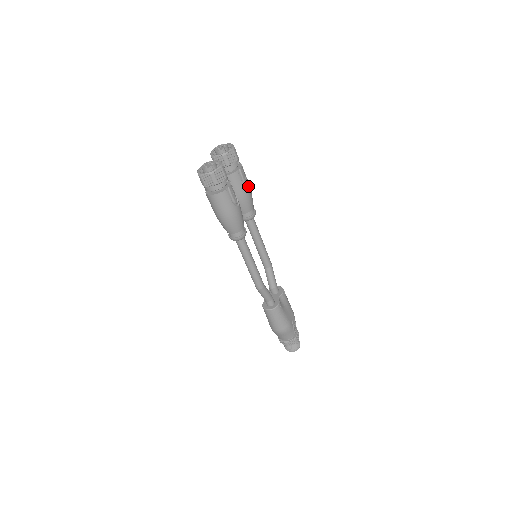
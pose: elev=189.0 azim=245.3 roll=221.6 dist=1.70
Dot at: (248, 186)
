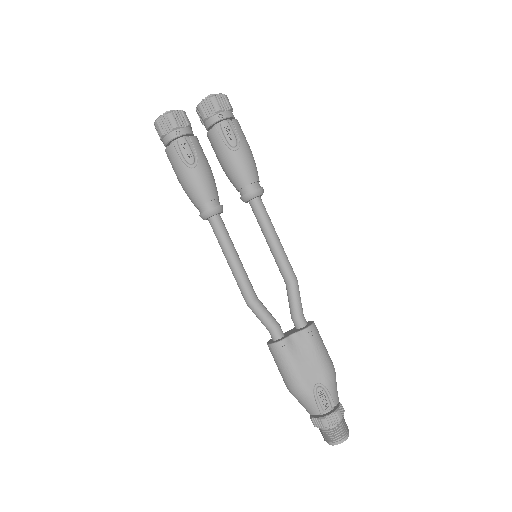
Dot at: (237, 150)
